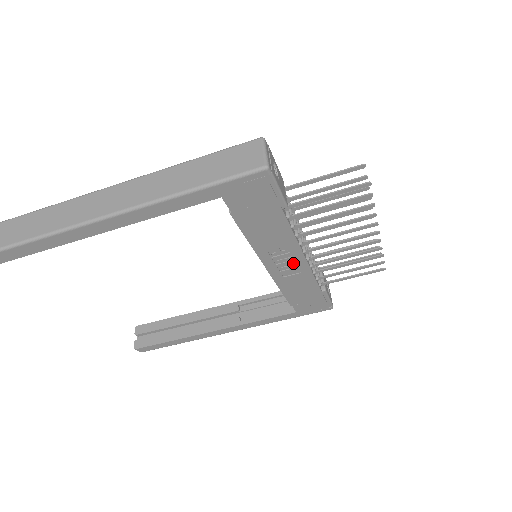
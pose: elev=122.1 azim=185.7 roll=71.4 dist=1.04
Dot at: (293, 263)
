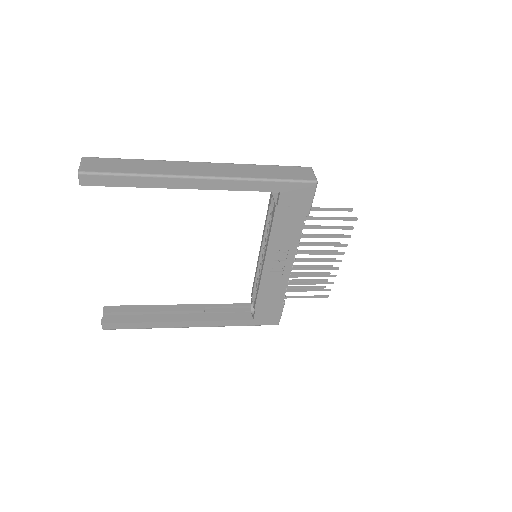
Dot at: (282, 267)
